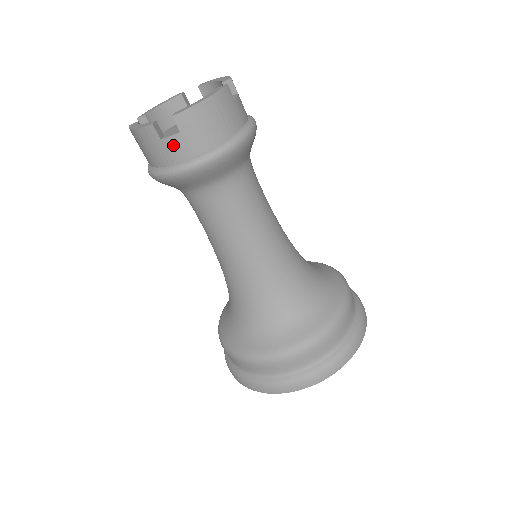
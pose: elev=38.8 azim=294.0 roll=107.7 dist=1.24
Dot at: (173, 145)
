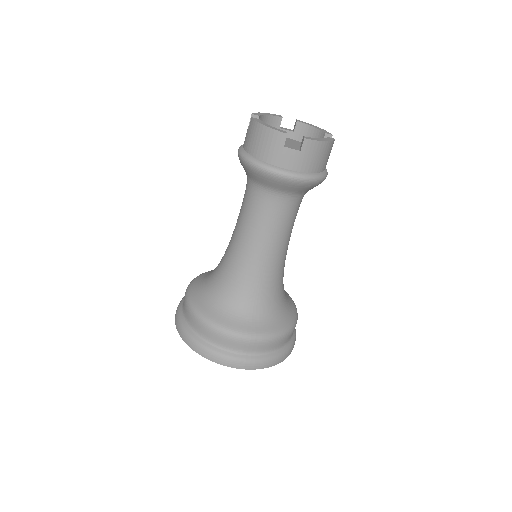
Dot at: (289, 155)
